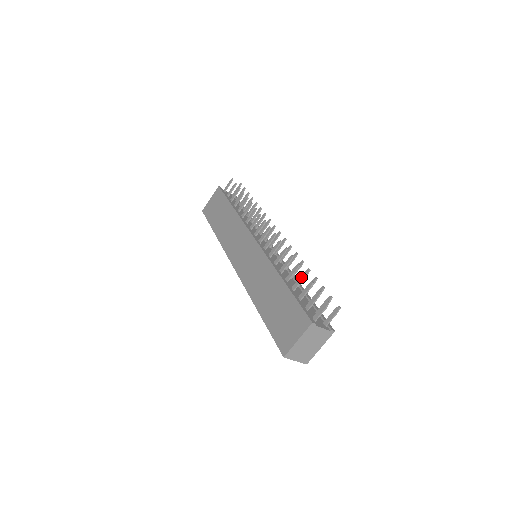
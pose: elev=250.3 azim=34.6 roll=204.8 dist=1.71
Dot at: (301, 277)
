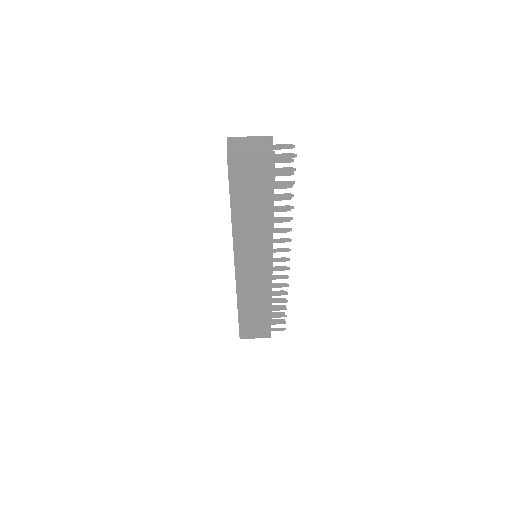
Dot at: (286, 186)
